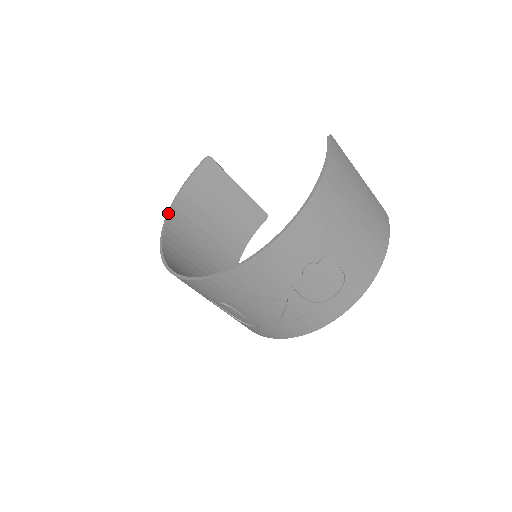
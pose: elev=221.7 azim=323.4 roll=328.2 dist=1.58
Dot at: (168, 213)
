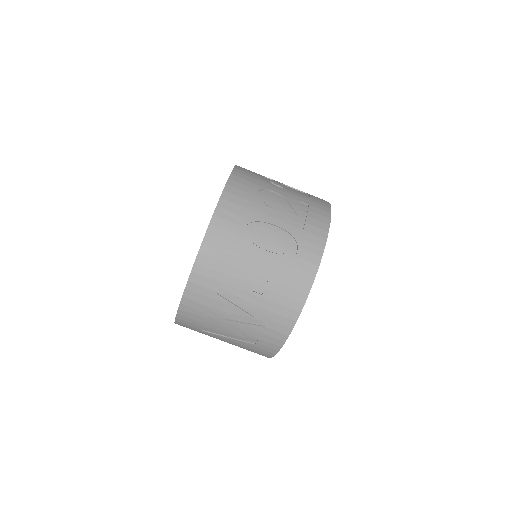
Dot at: occluded
